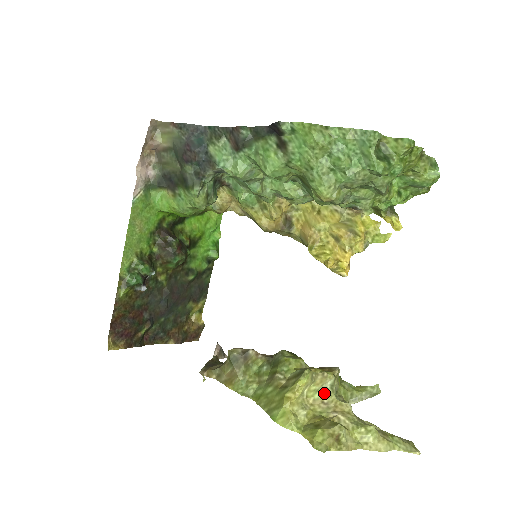
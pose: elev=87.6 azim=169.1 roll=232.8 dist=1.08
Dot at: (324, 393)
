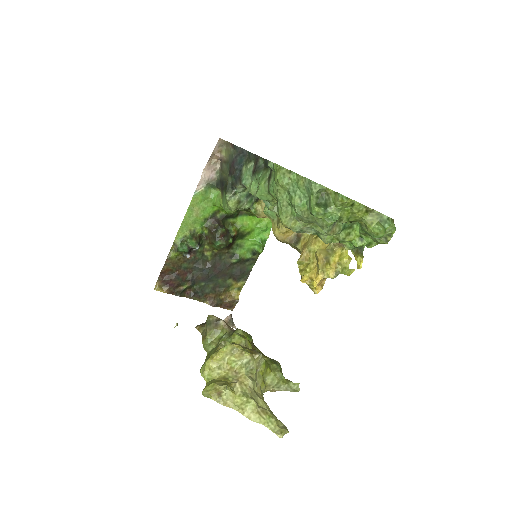
Dot at: (239, 365)
